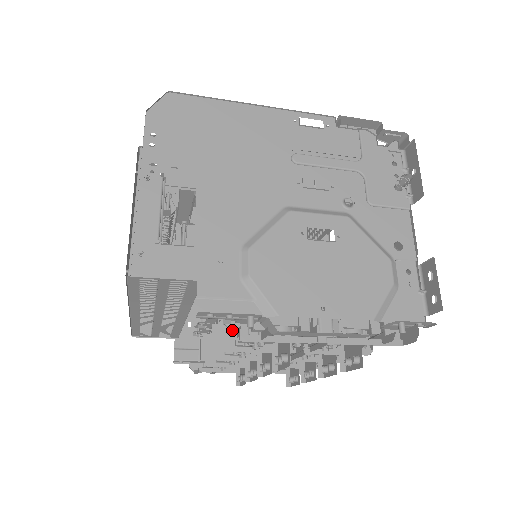
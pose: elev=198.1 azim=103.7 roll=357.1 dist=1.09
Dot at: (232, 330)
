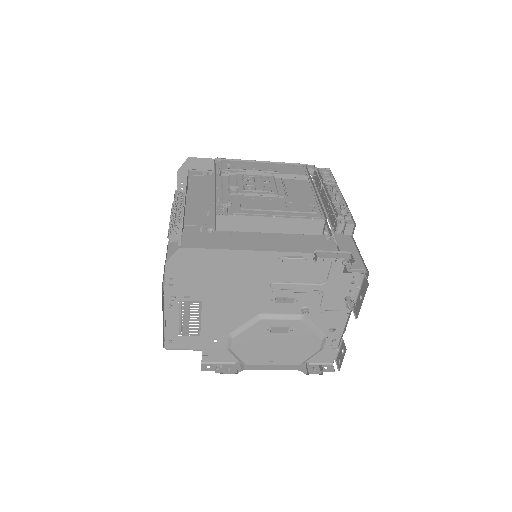
Dot at: (220, 370)
